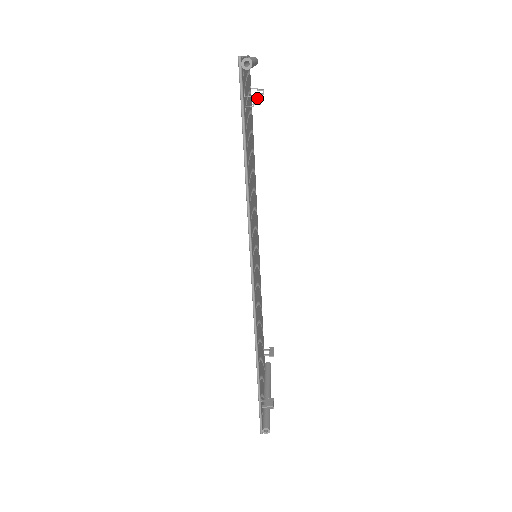
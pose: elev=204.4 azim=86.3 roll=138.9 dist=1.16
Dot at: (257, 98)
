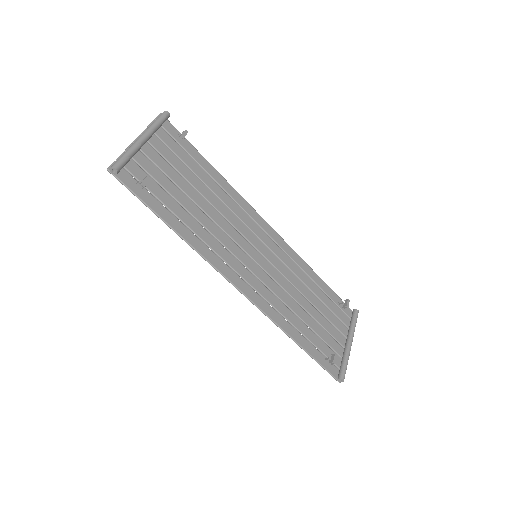
Dot at: (142, 181)
